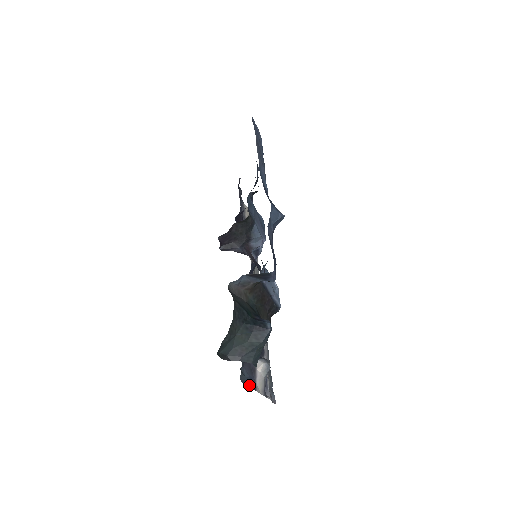
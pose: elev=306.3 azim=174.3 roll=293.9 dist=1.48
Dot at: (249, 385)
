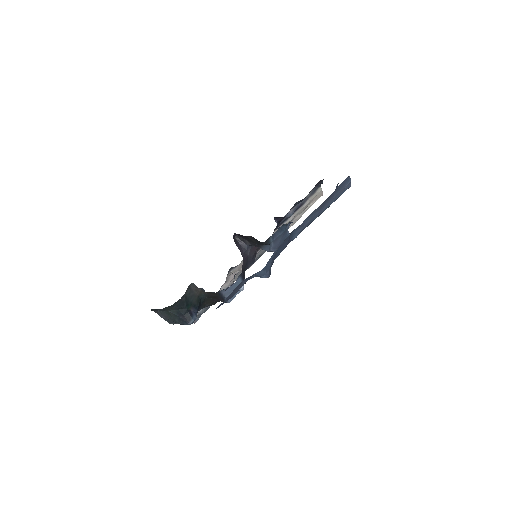
Dot at: occluded
